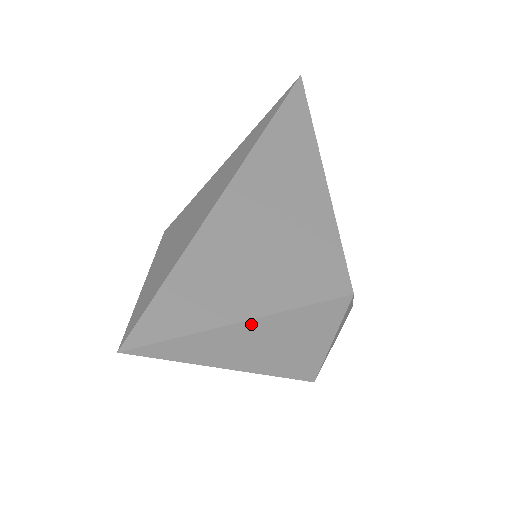
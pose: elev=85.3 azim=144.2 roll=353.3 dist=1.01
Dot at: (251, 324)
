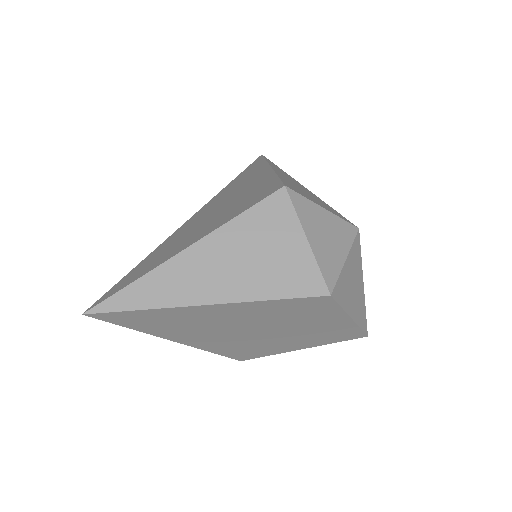
Dot at: (192, 251)
